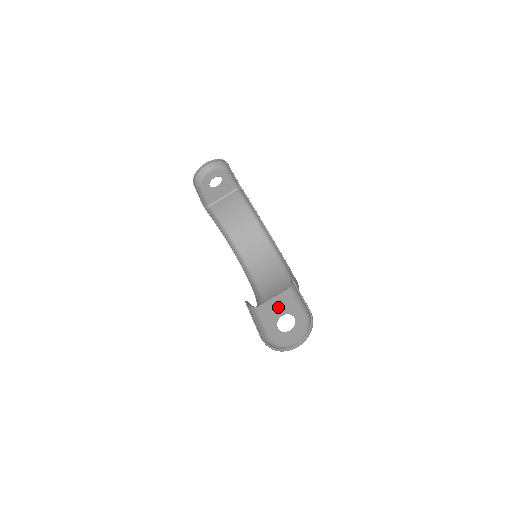
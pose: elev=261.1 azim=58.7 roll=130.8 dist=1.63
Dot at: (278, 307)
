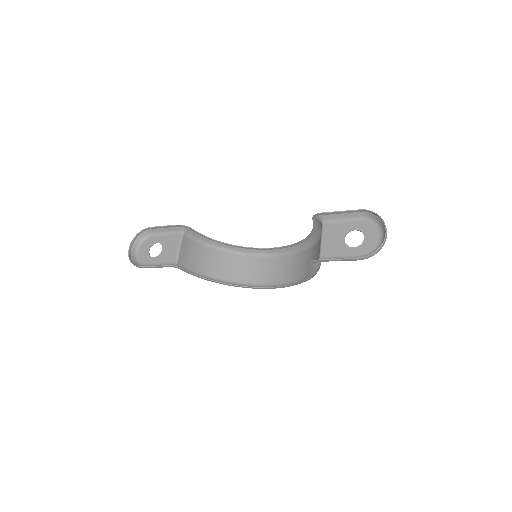
Dot at: (334, 239)
